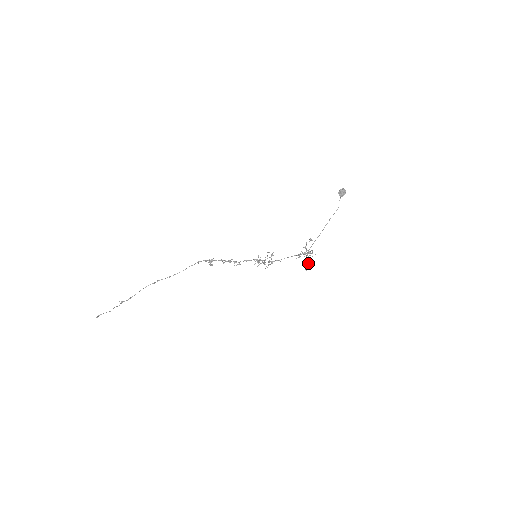
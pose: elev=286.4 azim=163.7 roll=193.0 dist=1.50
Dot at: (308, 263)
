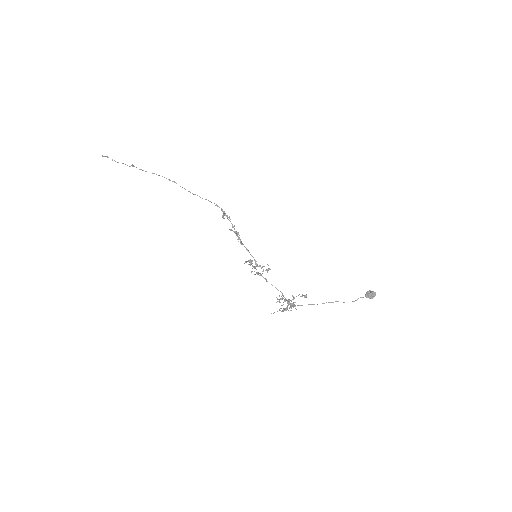
Dot at: occluded
